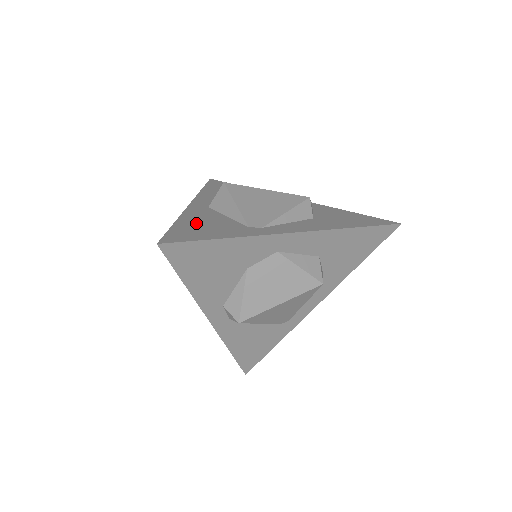
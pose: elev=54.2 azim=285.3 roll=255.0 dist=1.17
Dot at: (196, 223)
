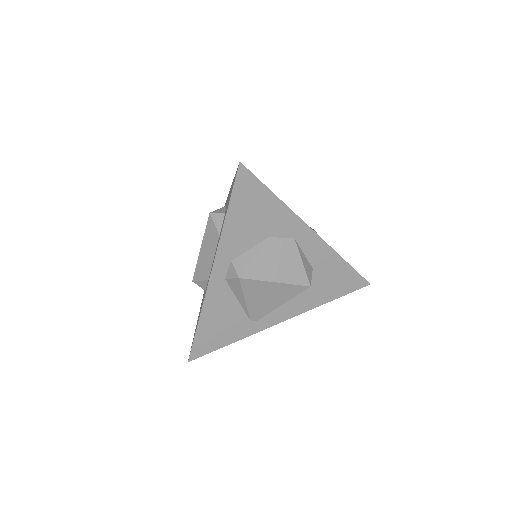
Dot at: occluded
